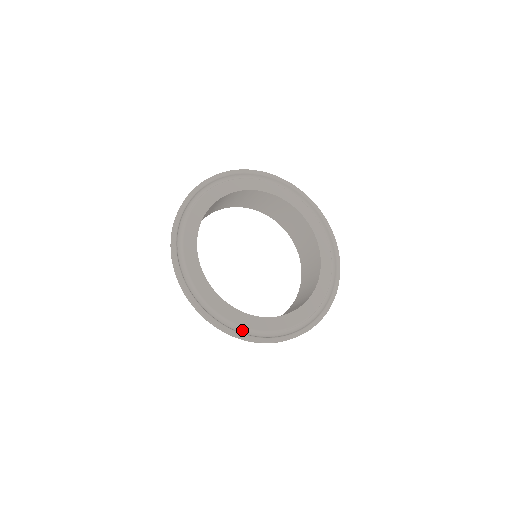
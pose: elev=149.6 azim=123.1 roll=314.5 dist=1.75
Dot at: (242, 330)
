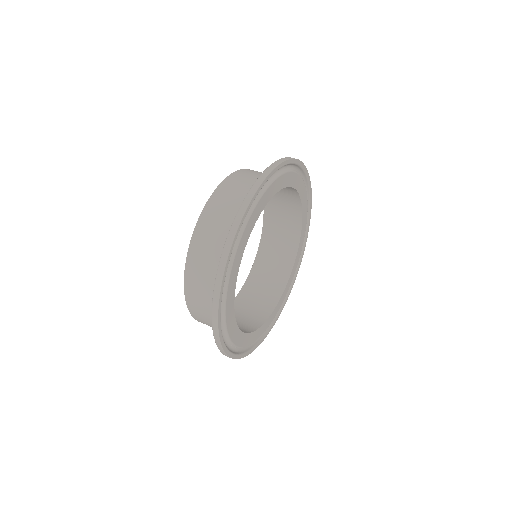
Dot at: occluded
